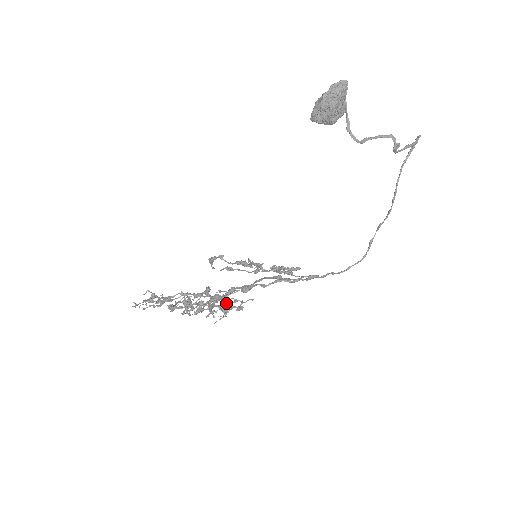
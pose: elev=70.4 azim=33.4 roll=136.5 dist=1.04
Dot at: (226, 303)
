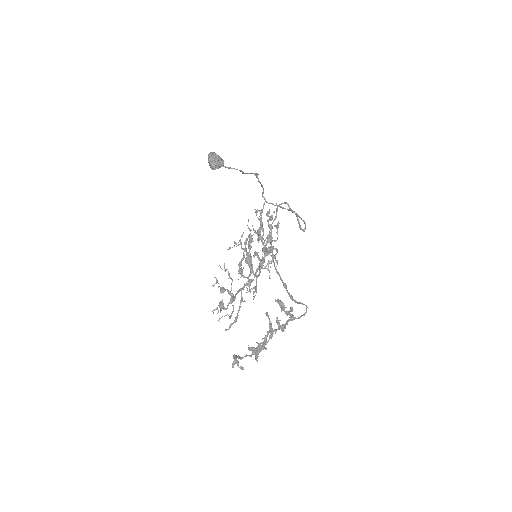
Dot at: (269, 252)
